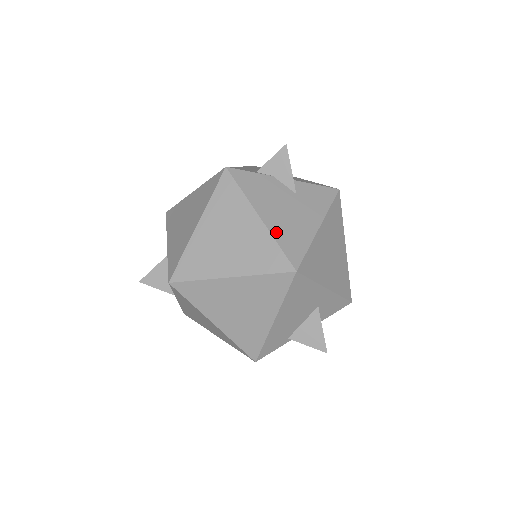
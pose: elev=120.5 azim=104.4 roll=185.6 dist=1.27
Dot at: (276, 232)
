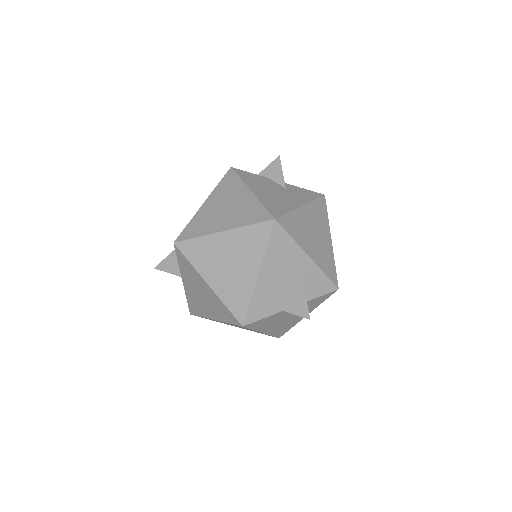
Dot at: (263, 199)
